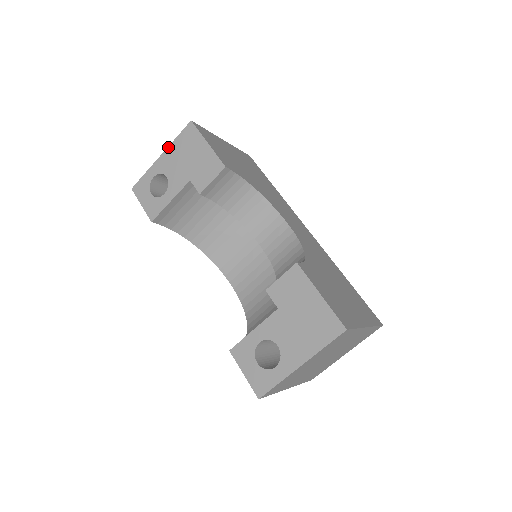
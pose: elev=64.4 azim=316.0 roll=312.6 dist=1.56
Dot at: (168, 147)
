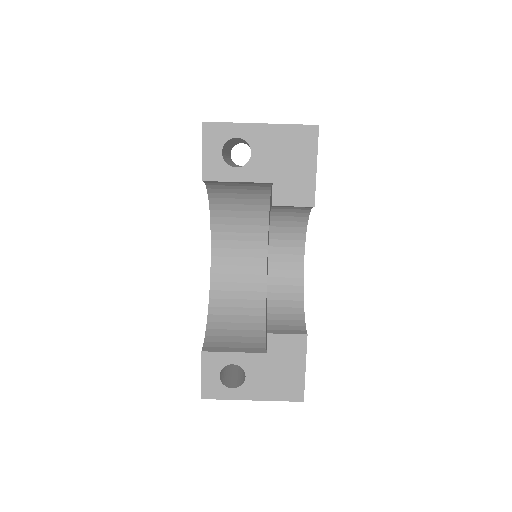
Dot at: (276, 124)
